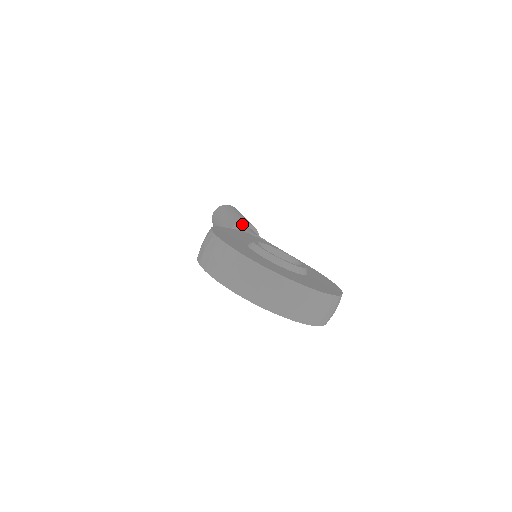
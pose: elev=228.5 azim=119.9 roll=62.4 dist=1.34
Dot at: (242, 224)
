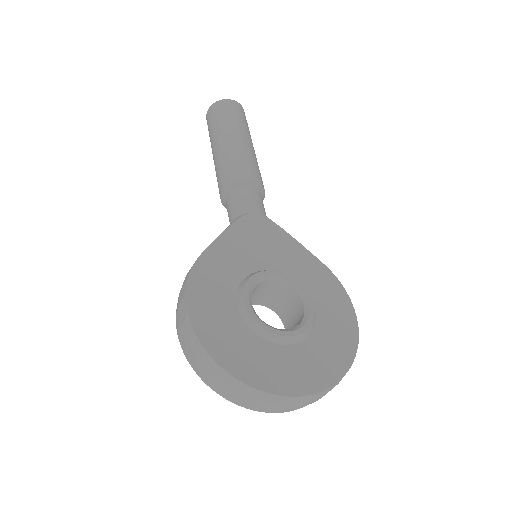
Dot at: (239, 183)
